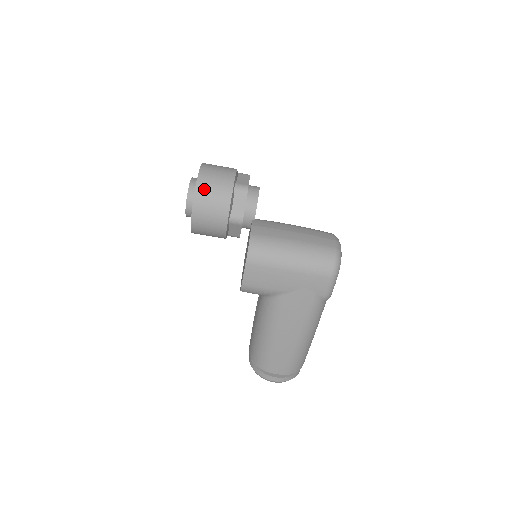
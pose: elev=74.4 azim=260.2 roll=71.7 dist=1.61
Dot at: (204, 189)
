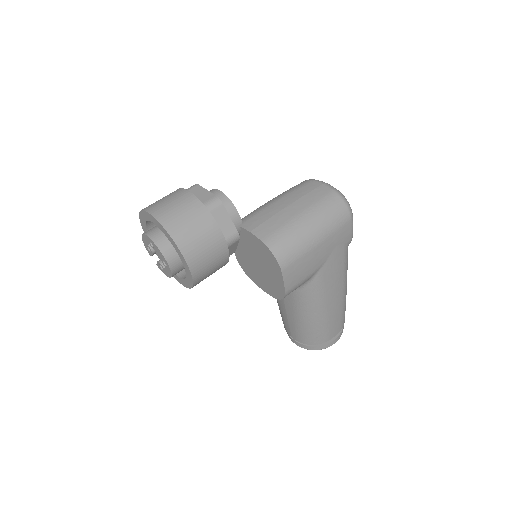
Dot at: (184, 236)
